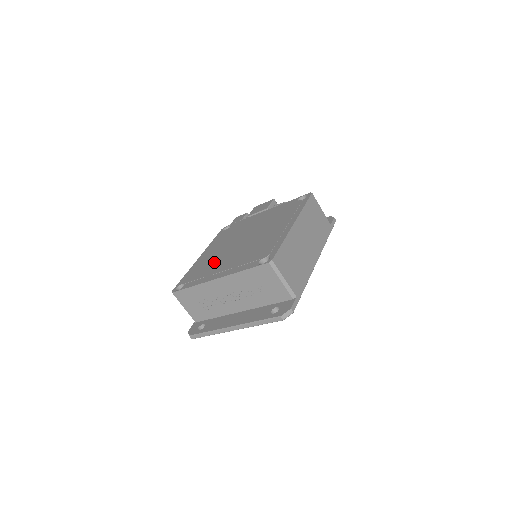
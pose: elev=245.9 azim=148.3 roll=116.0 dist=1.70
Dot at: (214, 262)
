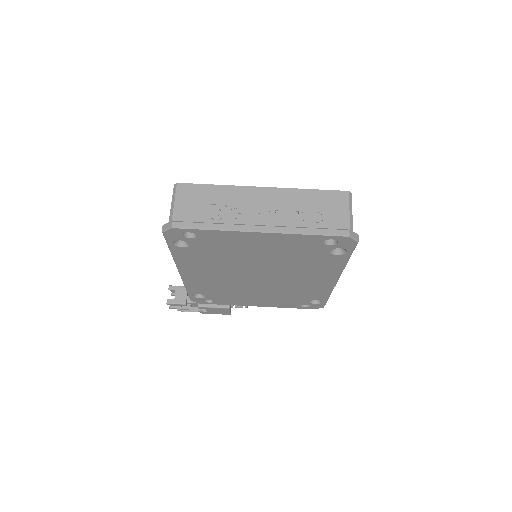
Dot at: occluded
